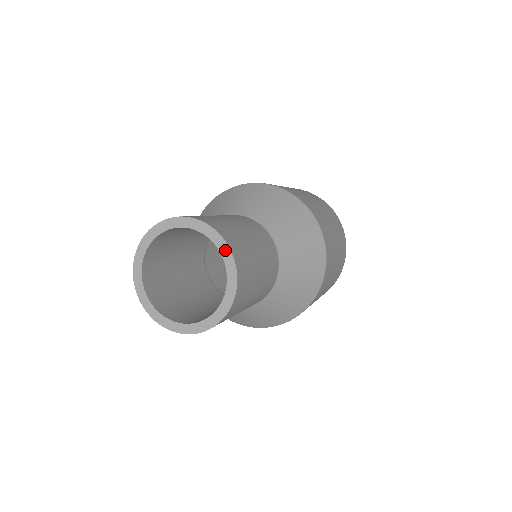
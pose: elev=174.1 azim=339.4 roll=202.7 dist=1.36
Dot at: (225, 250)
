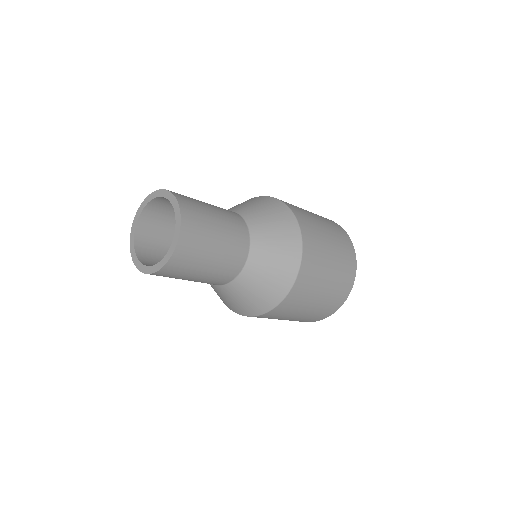
Dot at: (161, 193)
